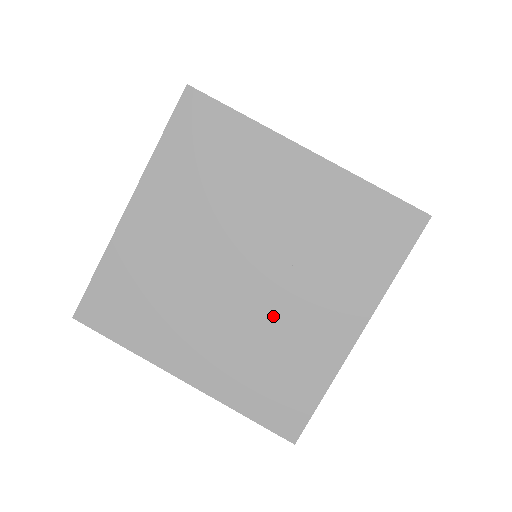
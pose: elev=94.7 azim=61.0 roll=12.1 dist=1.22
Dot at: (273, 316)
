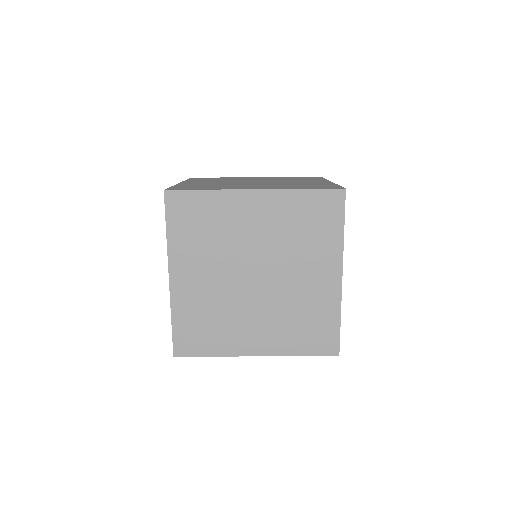
Dot at: occluded
